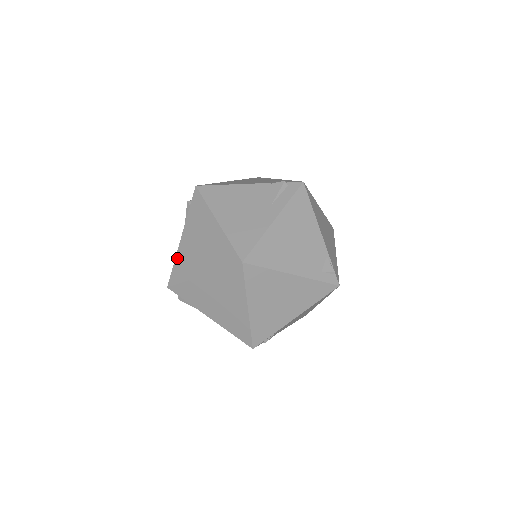
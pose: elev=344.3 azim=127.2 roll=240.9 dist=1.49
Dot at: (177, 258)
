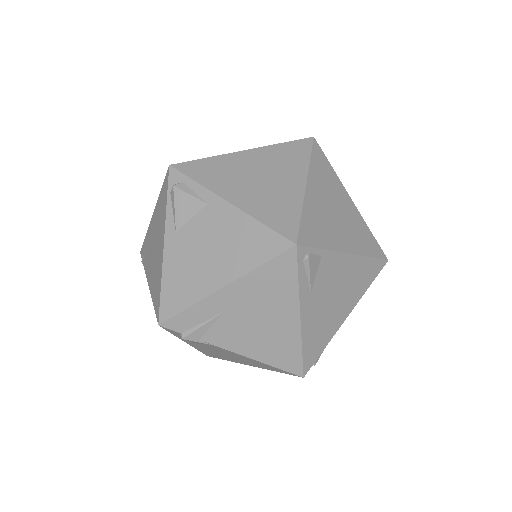
Dot at: occluded
